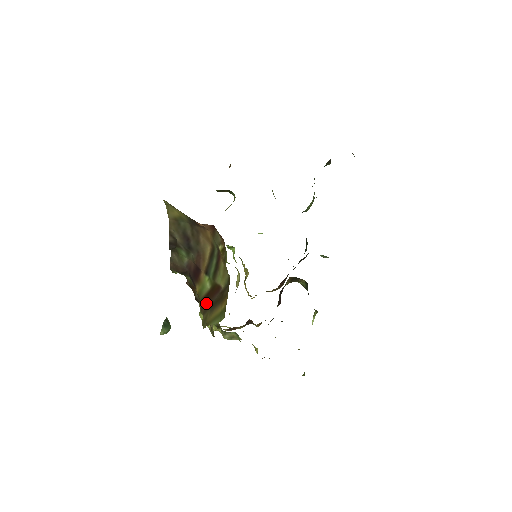
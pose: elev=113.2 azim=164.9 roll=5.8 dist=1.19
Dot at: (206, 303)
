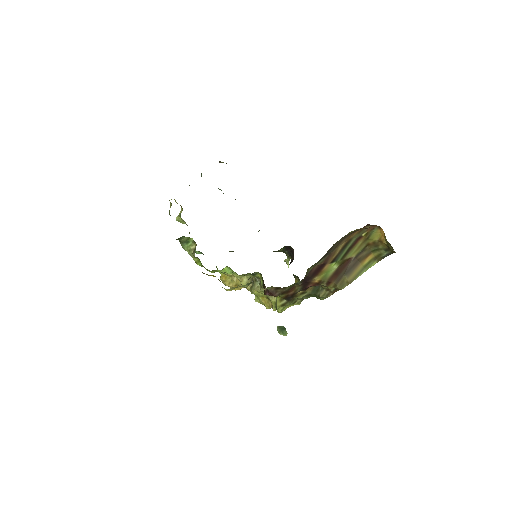
Dot at: (337, 276)
